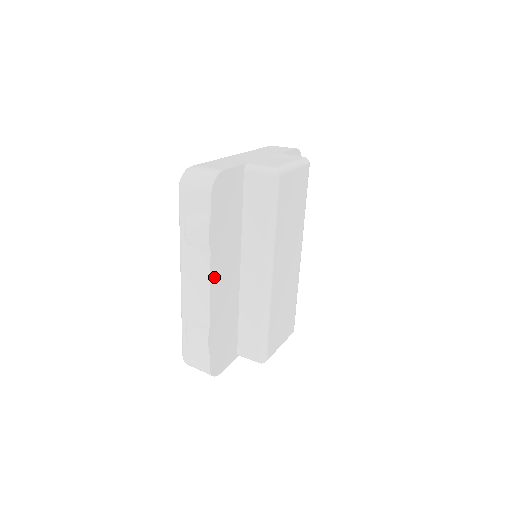
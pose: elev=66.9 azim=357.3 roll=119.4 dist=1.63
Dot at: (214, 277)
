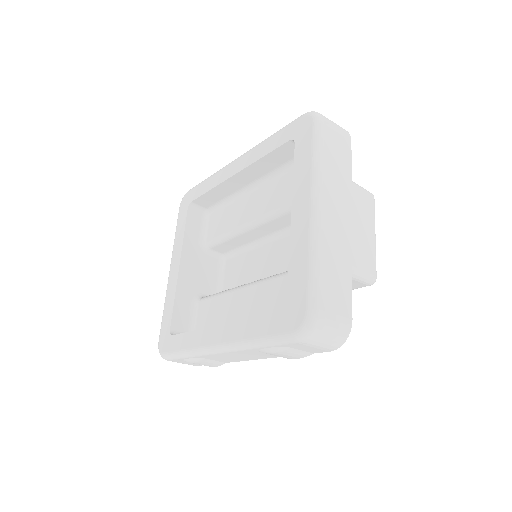
Dot at: occluded
